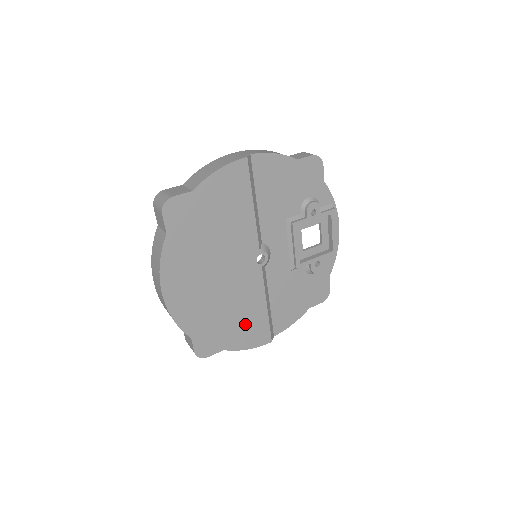
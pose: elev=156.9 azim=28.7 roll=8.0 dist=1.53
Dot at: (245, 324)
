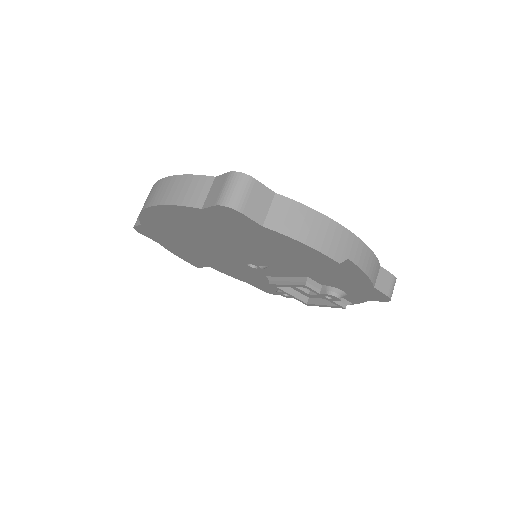
Dot at: (191, 254)
